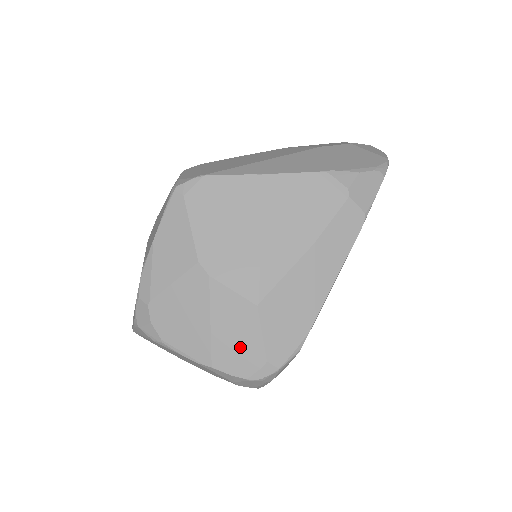
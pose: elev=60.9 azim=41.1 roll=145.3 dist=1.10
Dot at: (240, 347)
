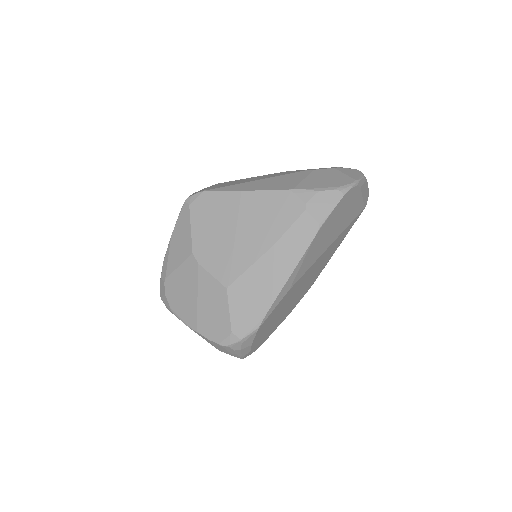
Dot at: (215, 319)
